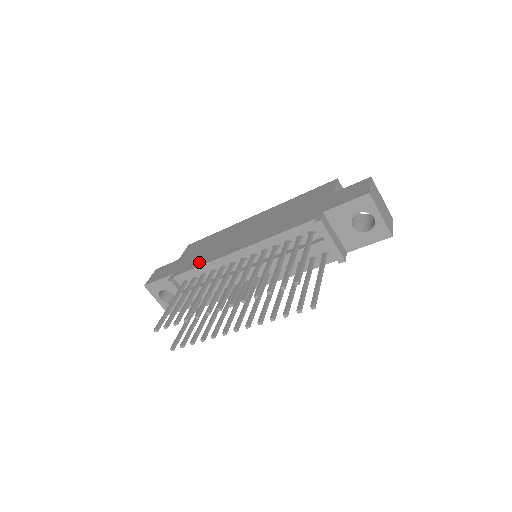
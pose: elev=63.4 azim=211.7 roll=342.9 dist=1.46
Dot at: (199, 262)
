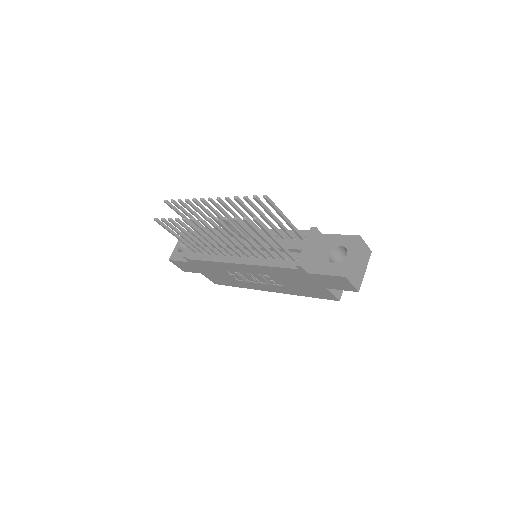
Dot at: occluded
